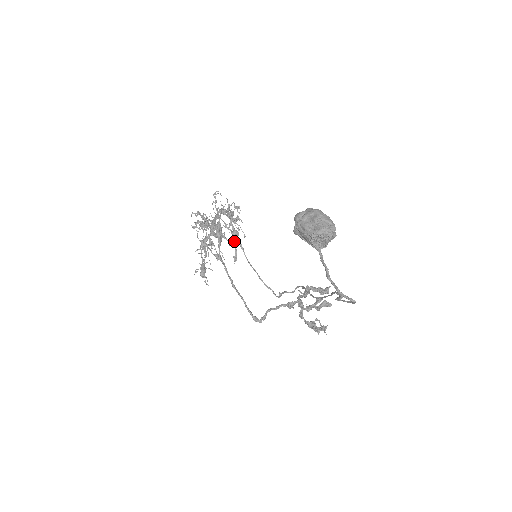
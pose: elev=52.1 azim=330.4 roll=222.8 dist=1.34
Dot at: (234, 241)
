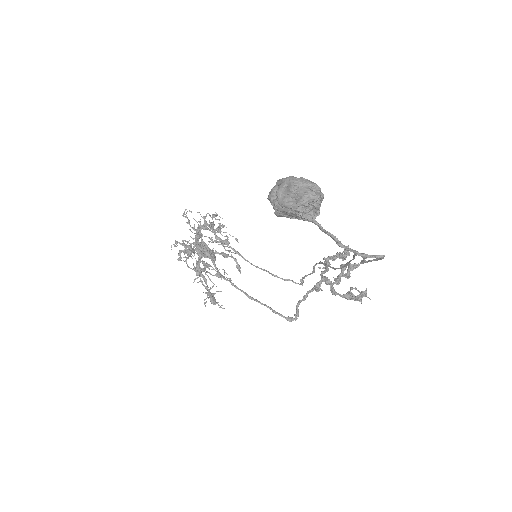
Dot at: (228, 251)
